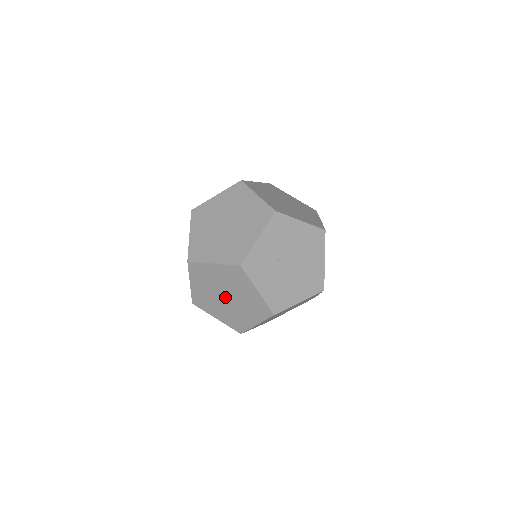
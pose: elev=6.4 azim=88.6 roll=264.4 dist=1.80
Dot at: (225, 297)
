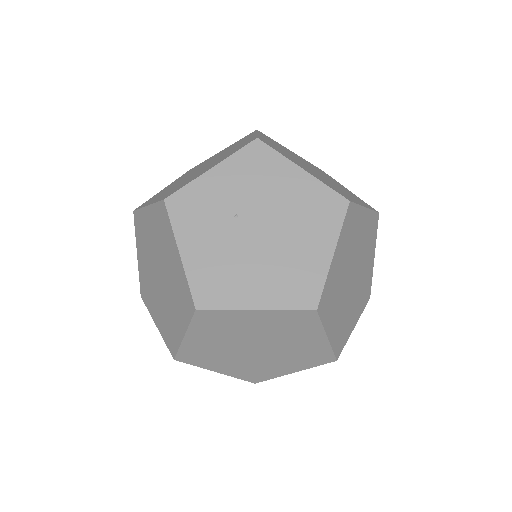
Dot at: (159, 276)
